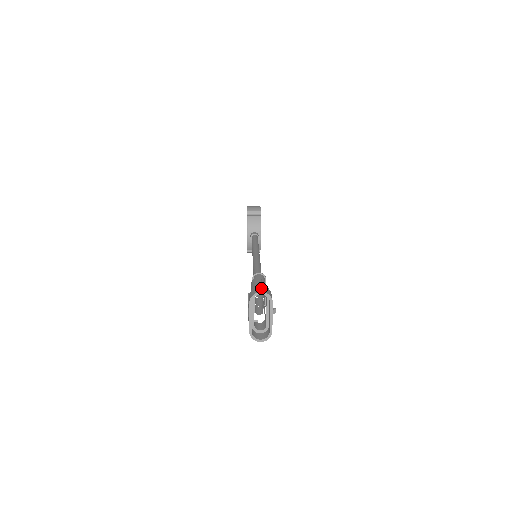
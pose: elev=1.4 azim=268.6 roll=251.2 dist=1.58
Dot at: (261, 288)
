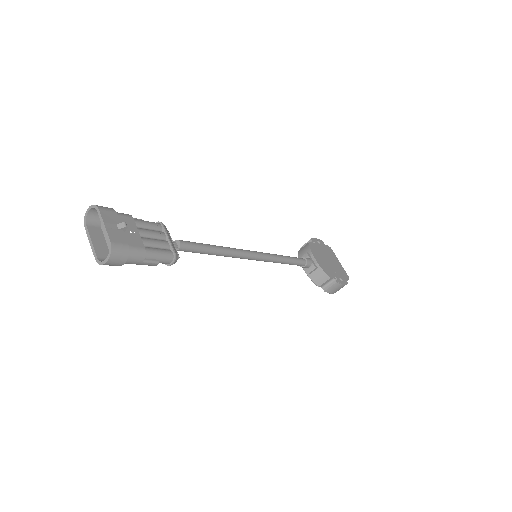
Dot at: occluded
